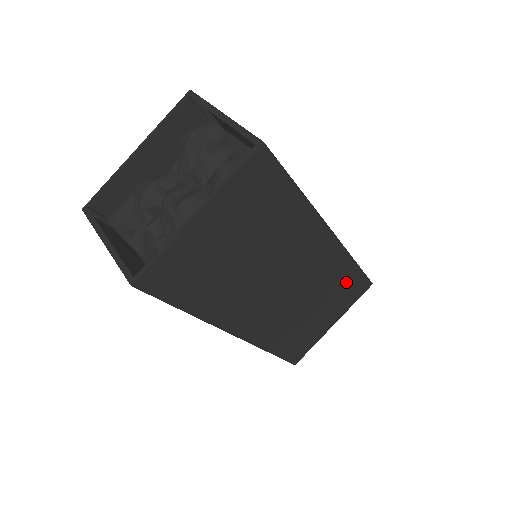
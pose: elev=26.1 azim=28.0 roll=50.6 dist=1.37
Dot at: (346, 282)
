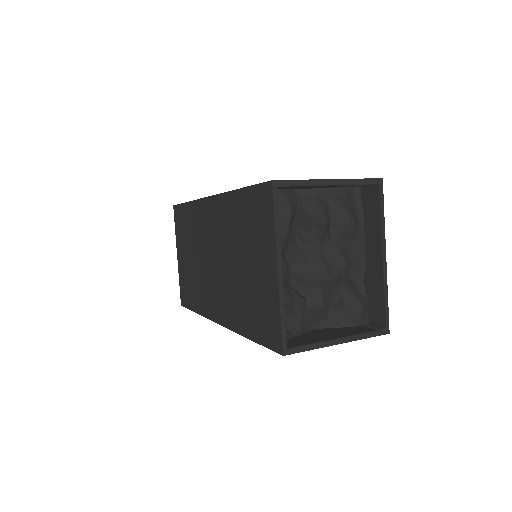
Dot at: occluded
